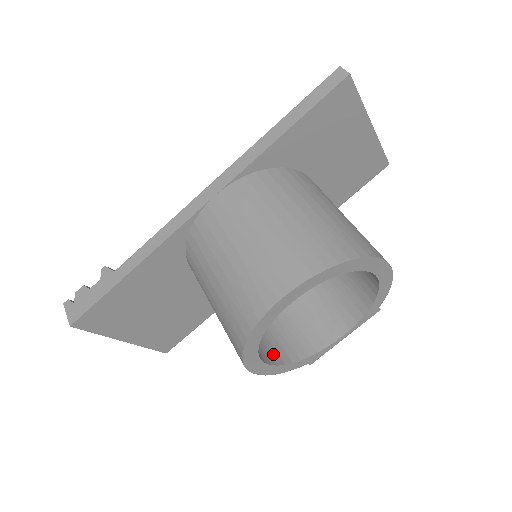
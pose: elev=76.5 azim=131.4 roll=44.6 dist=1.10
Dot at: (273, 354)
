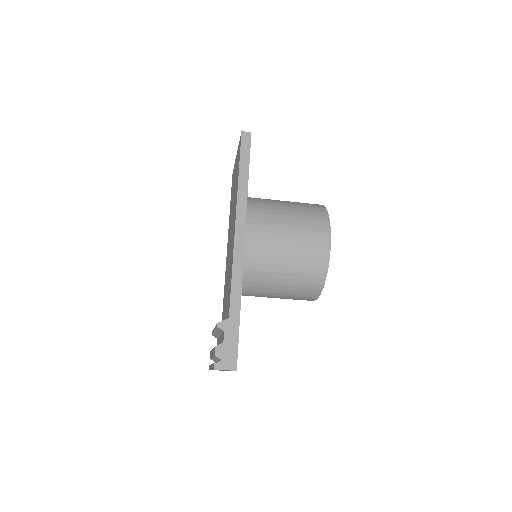
Dot at: occluded
